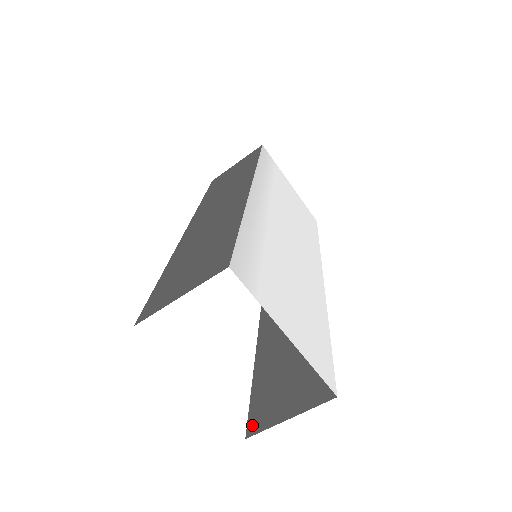
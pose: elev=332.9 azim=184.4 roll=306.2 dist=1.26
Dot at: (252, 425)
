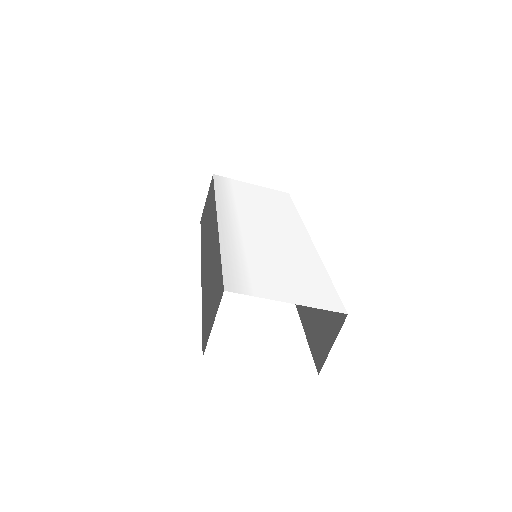
Dot at: (318, 364)
